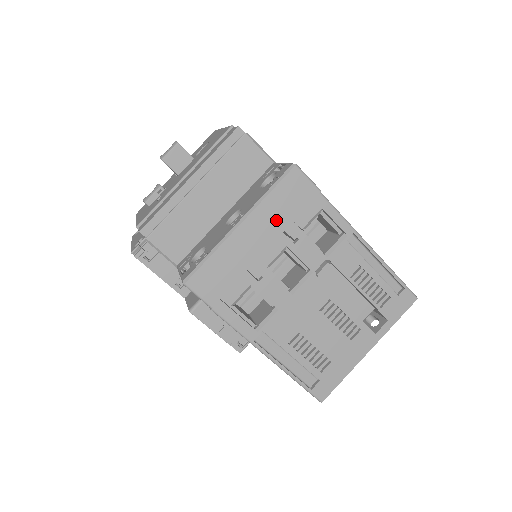
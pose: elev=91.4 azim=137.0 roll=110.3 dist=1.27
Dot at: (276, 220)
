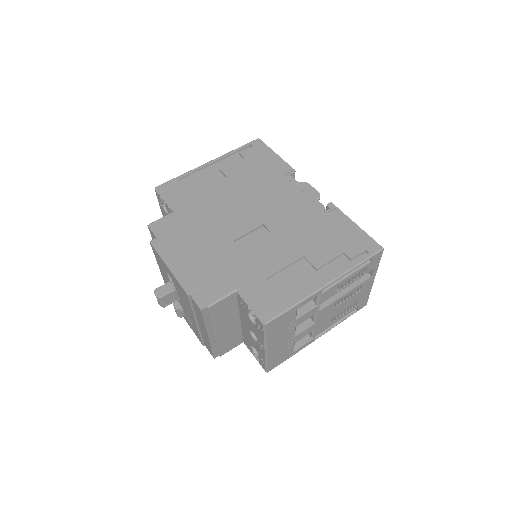
Dot at: (280, 334)
